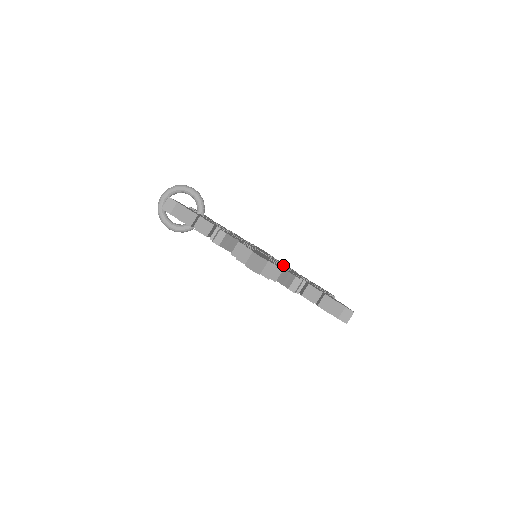
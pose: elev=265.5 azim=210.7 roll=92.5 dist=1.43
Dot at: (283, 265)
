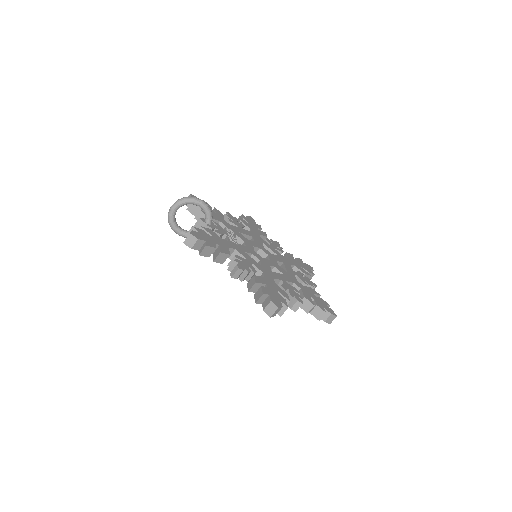
Dot at: (277, 259)
